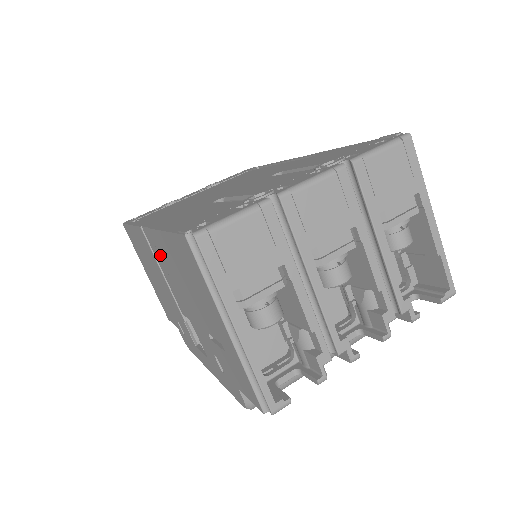
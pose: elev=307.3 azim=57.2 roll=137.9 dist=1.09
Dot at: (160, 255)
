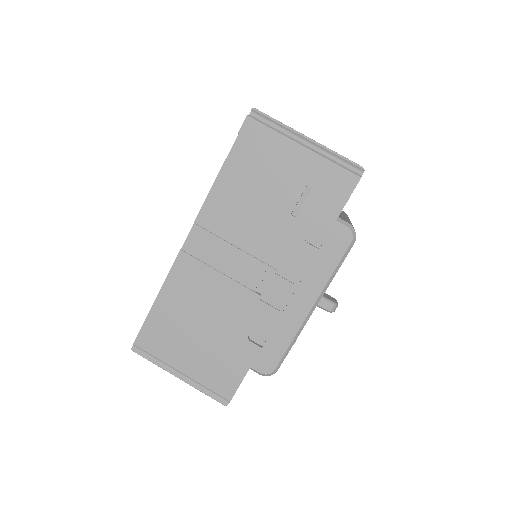
Dot at: (216, 230)
